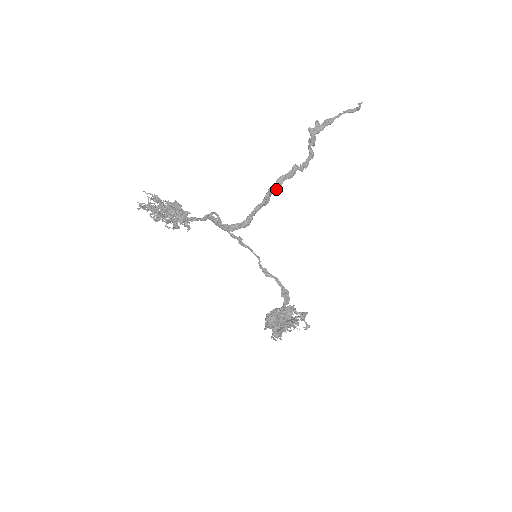
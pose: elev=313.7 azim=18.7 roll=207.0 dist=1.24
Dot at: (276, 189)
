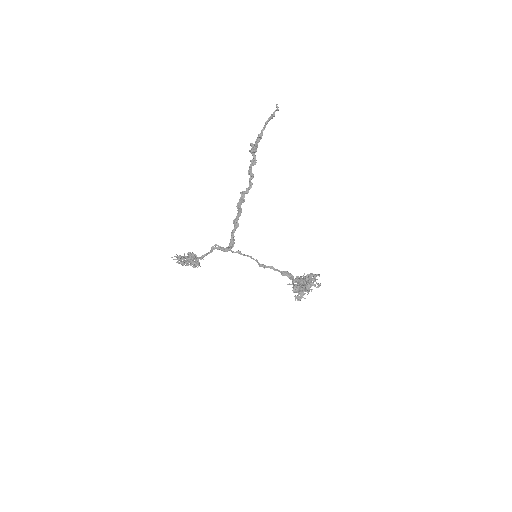
Dot at: (240, 213)
